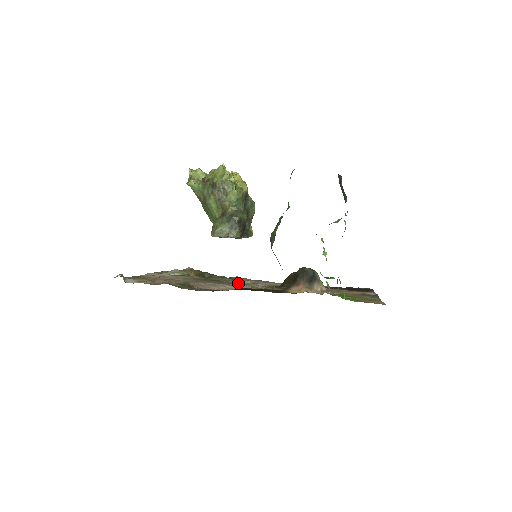
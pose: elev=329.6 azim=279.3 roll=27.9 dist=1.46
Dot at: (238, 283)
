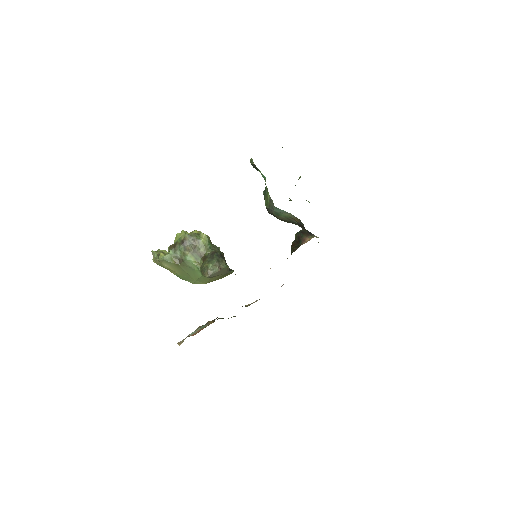
Dot at: occluded
